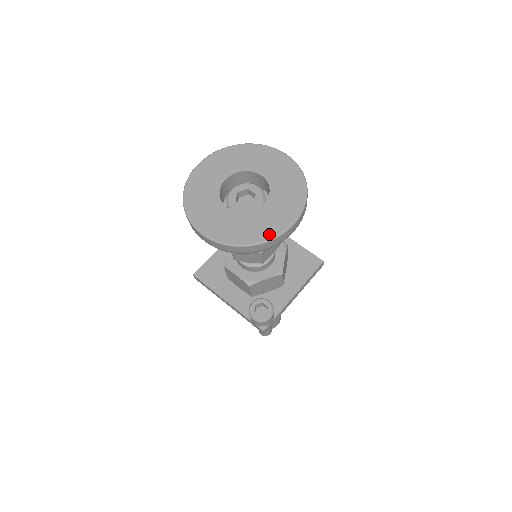
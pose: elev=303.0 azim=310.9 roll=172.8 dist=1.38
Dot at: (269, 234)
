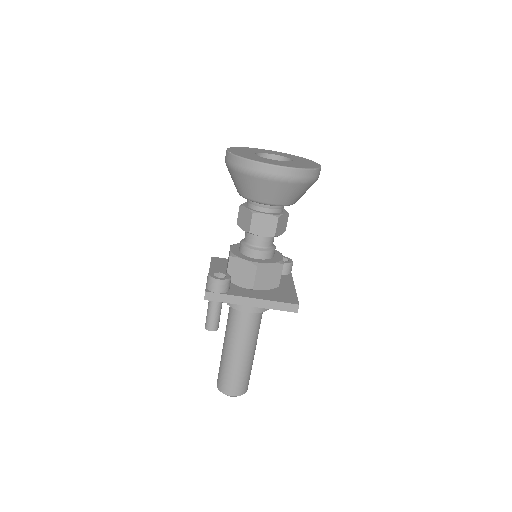
Dot at: (258, 160)
